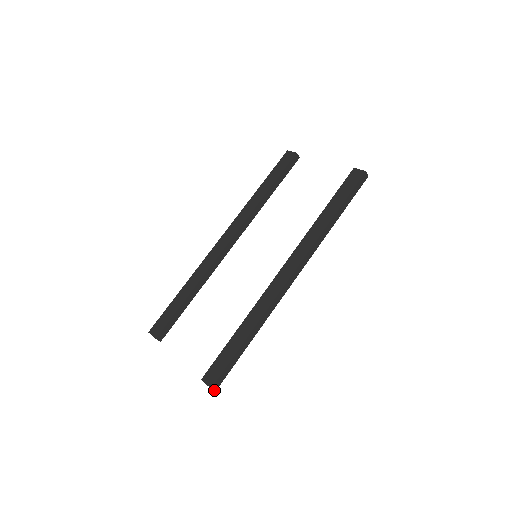
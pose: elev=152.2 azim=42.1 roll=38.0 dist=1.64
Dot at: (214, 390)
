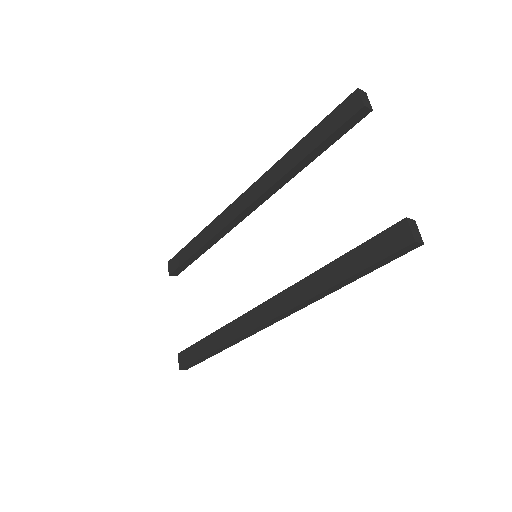
Dot at: (185, 369)
